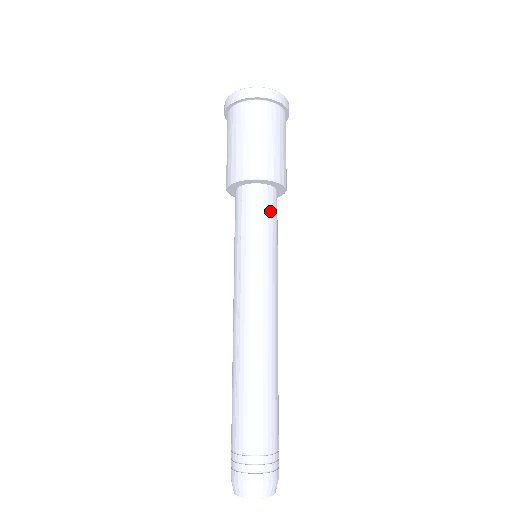
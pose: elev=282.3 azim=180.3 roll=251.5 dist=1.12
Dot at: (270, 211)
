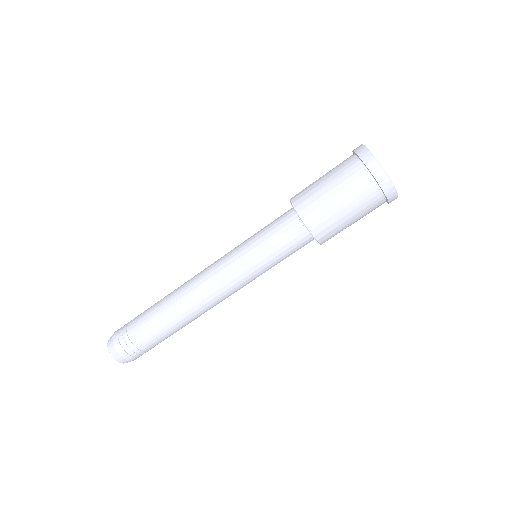
Dot at: (283, 237)
